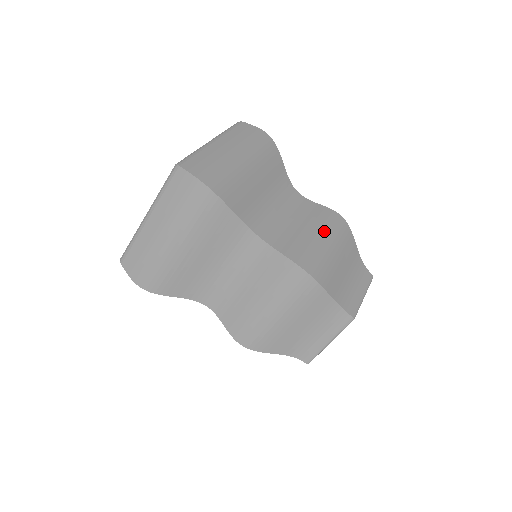
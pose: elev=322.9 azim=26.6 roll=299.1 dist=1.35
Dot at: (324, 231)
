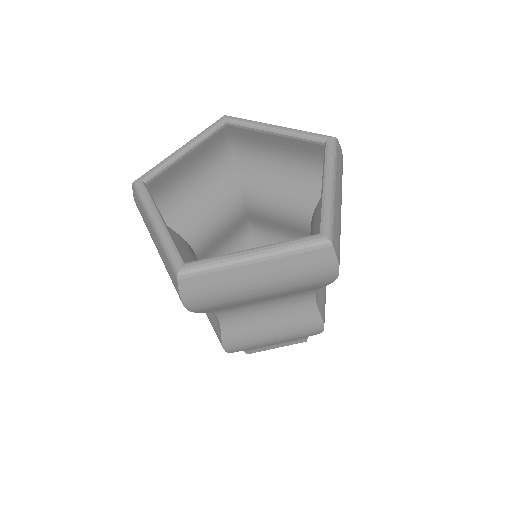
Dot at: (285, 334)
